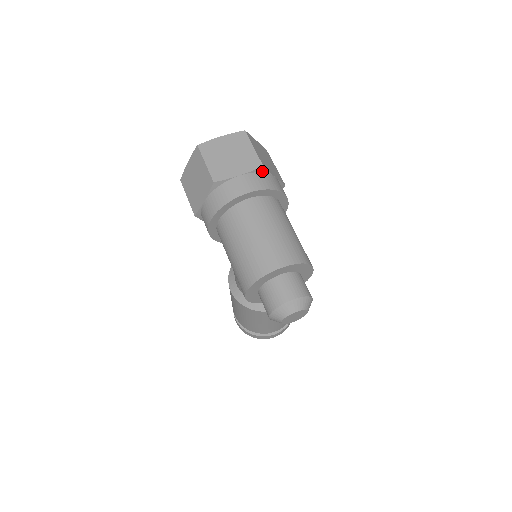
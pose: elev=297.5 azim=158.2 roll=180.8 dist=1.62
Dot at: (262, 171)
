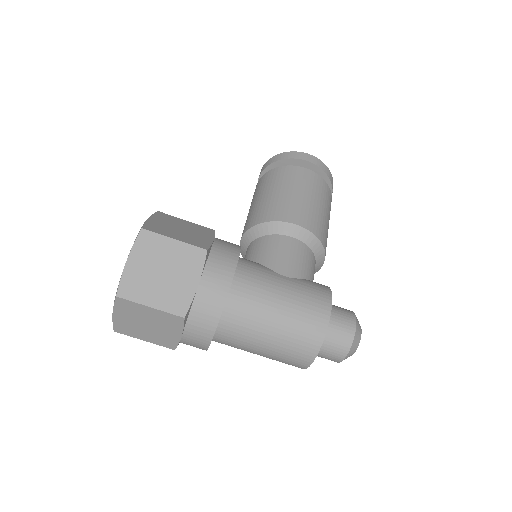
Dot at: (188, 313)
